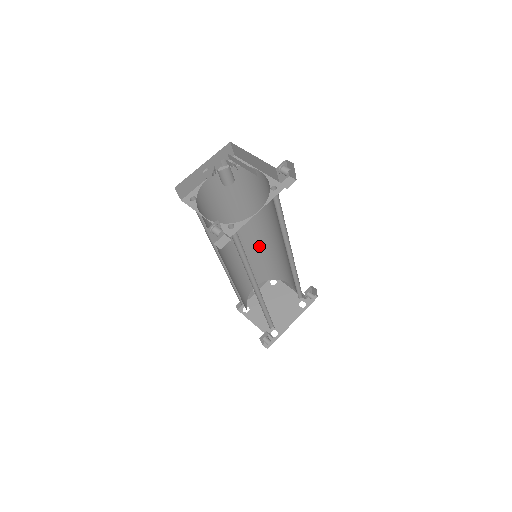
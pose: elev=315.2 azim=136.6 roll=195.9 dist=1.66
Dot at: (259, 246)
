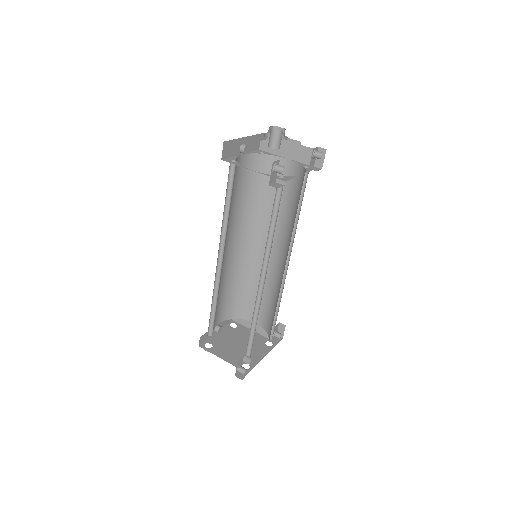
Dot at: (242, 264)
